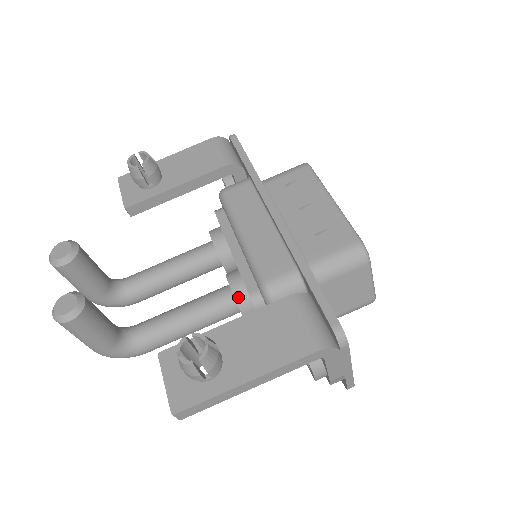
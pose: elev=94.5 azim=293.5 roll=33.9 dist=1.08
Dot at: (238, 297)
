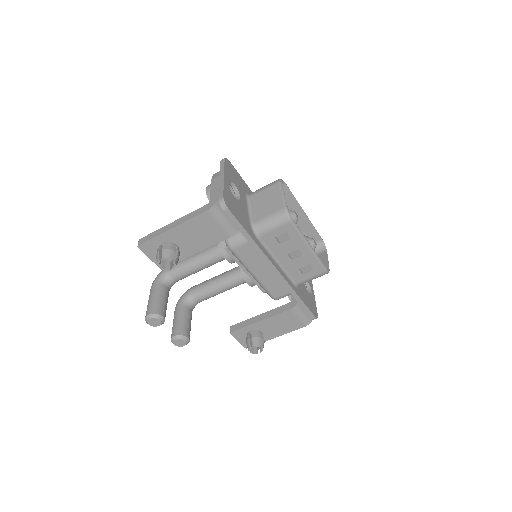
Dot at: occluded
